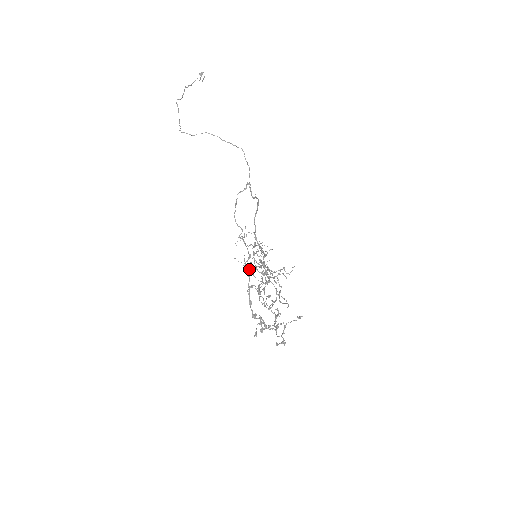
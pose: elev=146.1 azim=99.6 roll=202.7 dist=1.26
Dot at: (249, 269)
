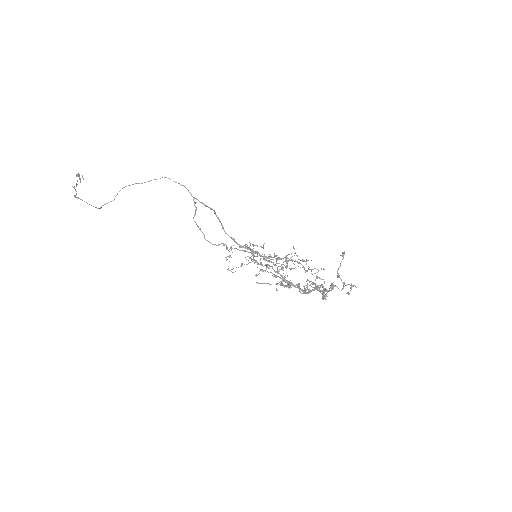
Dot at: (259, 283)
